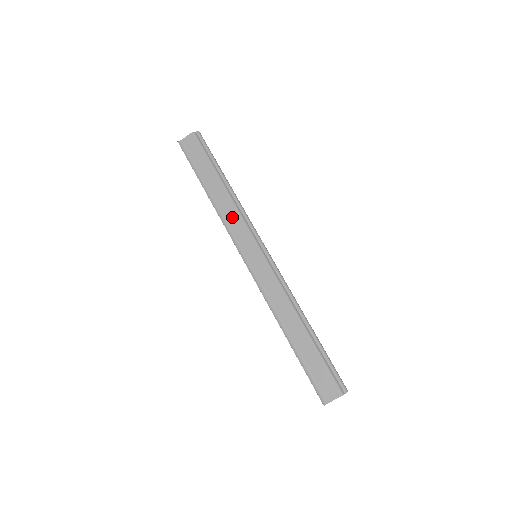
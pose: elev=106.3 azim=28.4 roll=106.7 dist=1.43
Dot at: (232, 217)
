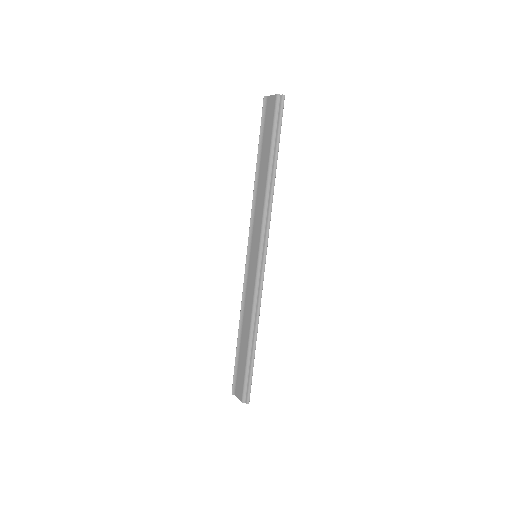
Dot at: (259, 208)
